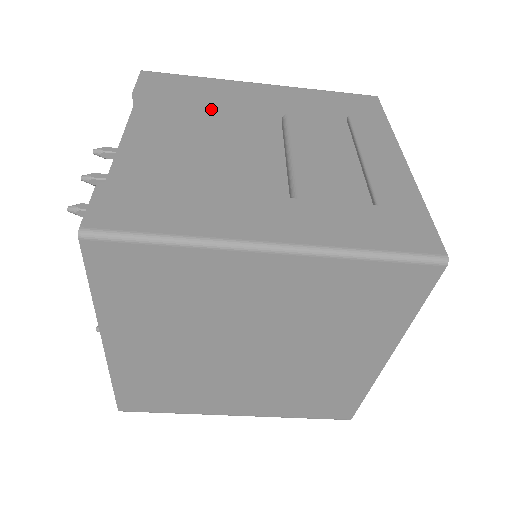
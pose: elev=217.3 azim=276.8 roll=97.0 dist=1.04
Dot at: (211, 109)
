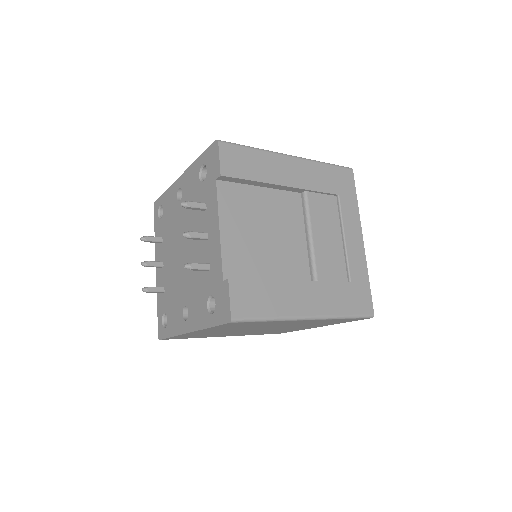
Dot at: (264, 185)
